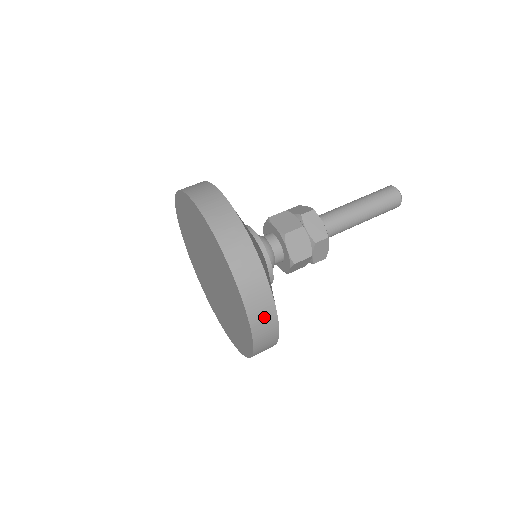
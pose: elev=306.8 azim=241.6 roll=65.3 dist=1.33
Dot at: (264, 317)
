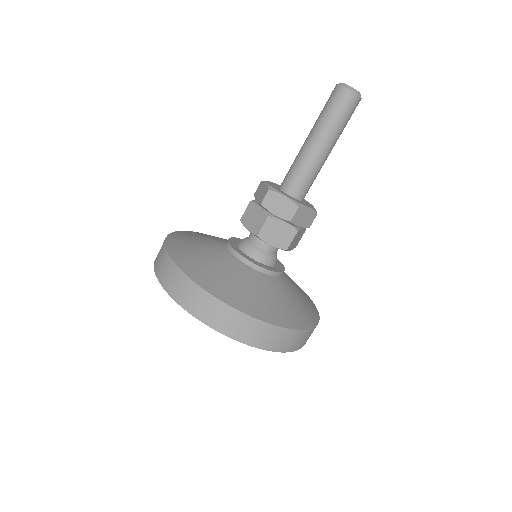
Dot at: occluded
